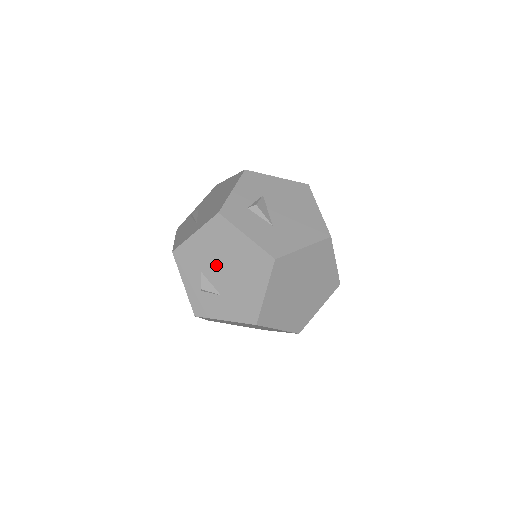
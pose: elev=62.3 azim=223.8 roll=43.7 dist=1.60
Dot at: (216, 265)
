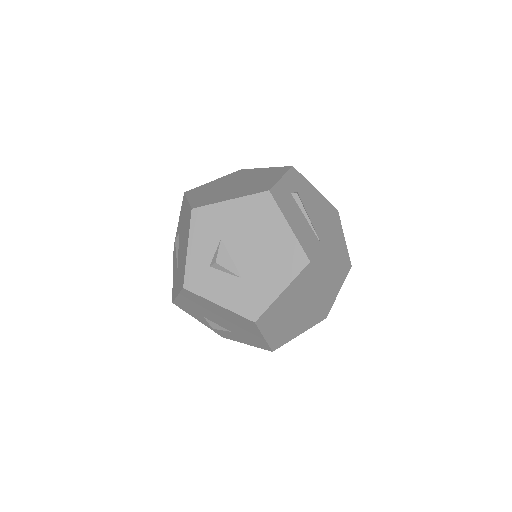
Dot at: (211, 316)
